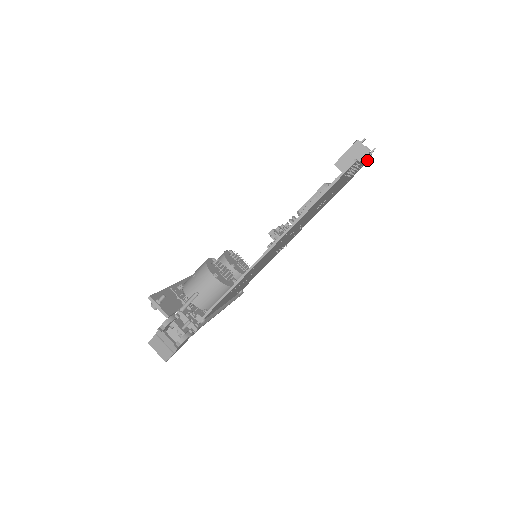
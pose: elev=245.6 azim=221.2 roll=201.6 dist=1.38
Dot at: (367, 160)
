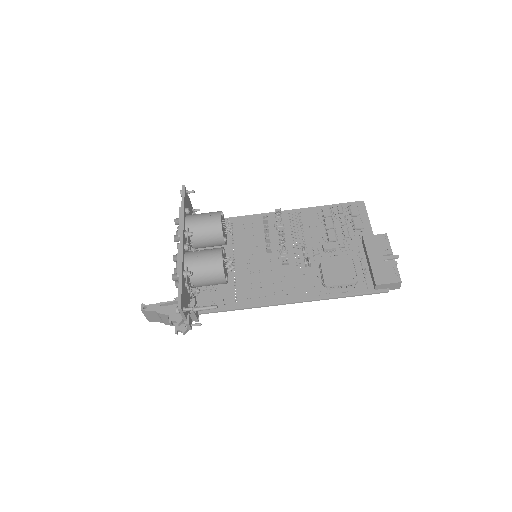
Dot at: occluded
